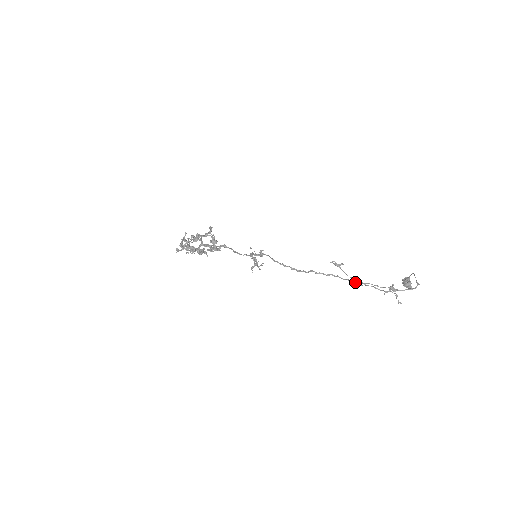
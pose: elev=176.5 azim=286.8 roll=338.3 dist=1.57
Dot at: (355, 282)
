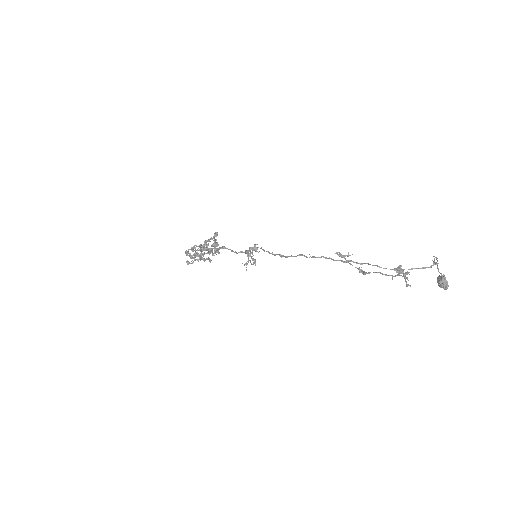
Dot at: (359, 271)
